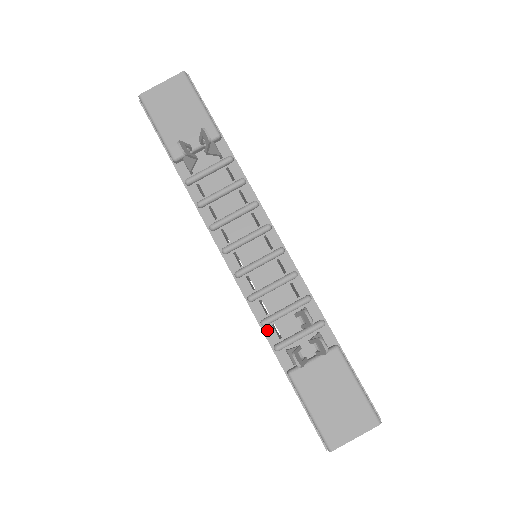
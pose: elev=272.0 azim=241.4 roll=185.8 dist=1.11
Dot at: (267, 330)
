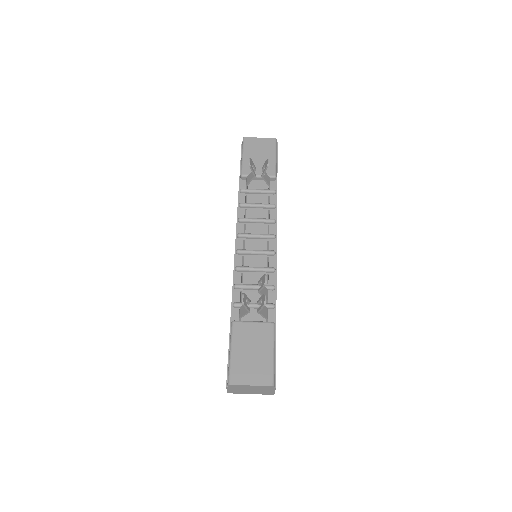
Dot at: (235, 292)
